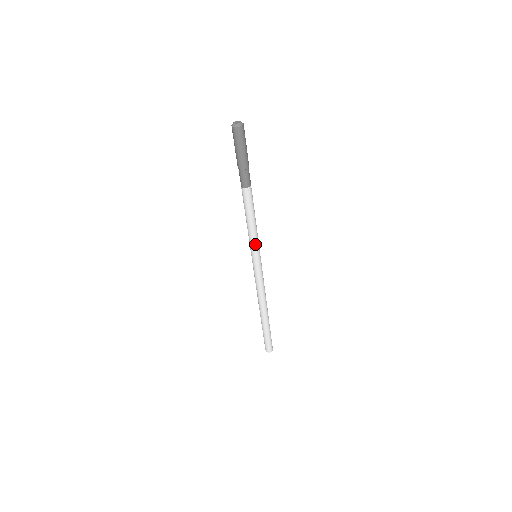
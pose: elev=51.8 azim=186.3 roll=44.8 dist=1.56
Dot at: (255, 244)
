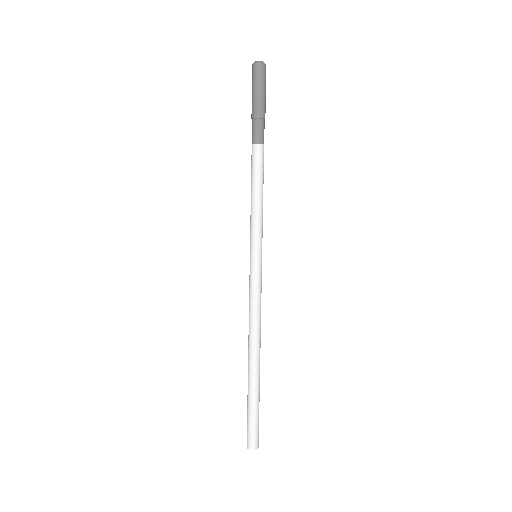
Dot at: (253, 231)
